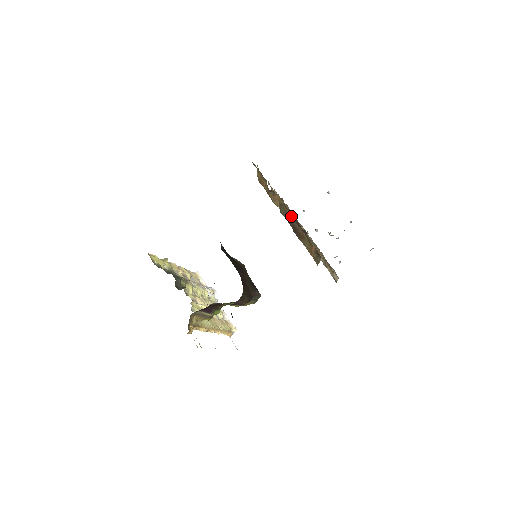
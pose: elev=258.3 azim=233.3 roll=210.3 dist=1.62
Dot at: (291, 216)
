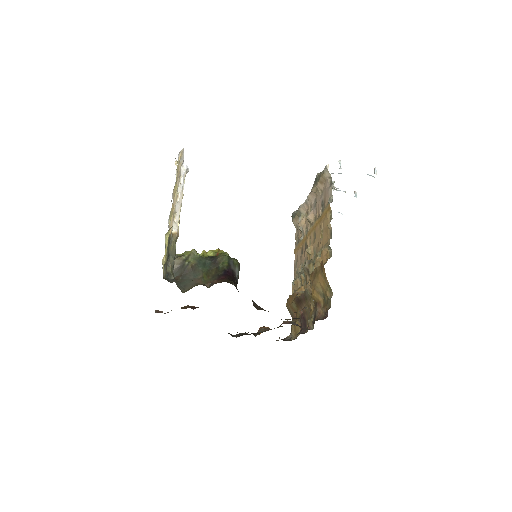
Dot at: (307, 306)
